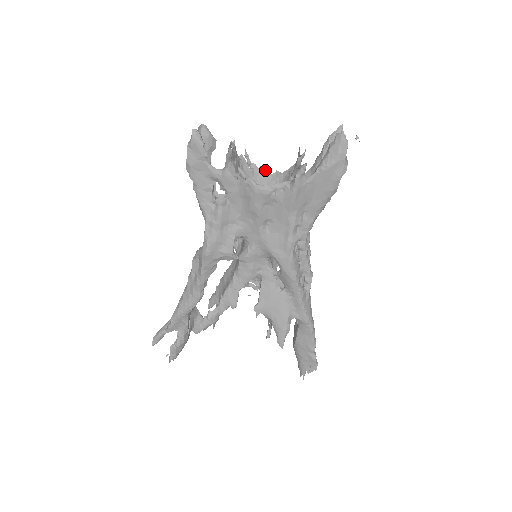
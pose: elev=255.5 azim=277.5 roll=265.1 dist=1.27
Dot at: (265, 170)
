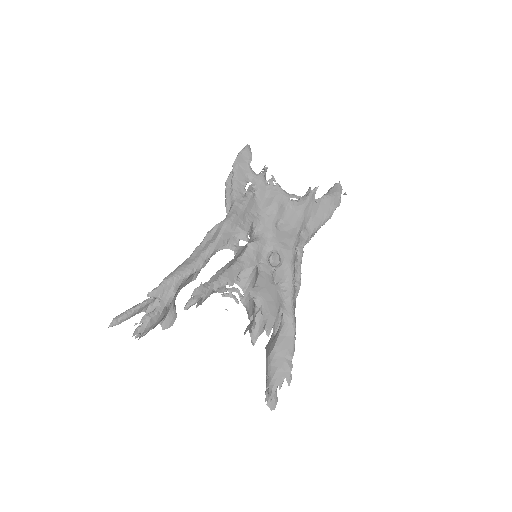
Dot at: occluded
